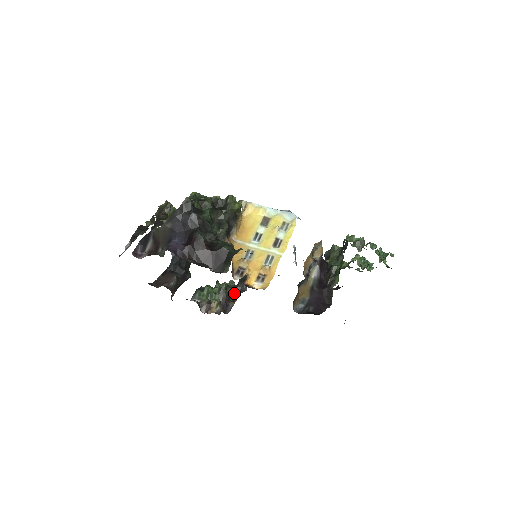
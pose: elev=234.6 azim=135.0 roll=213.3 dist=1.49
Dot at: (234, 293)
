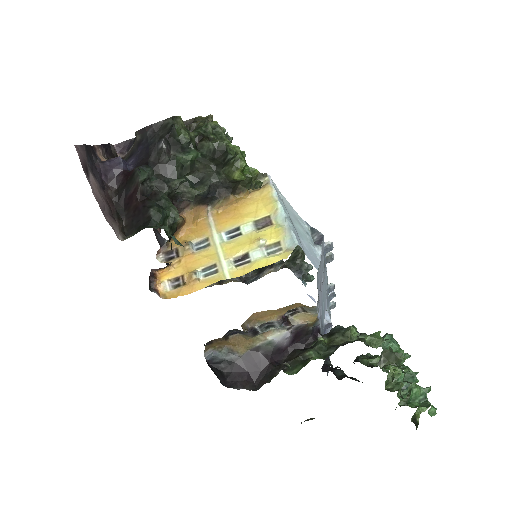
Dot at: occluded
